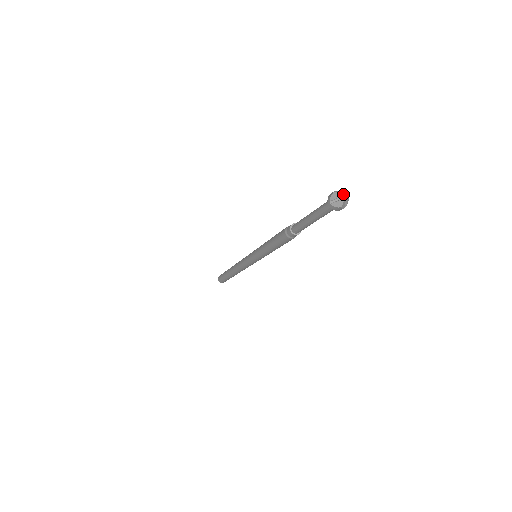
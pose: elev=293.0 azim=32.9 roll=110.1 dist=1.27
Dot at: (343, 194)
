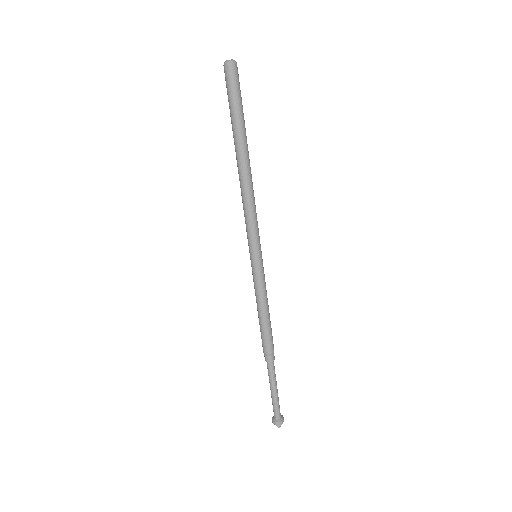
Dot at: occluded
